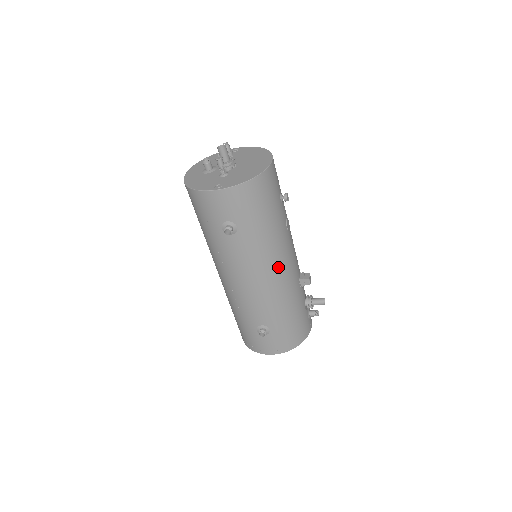
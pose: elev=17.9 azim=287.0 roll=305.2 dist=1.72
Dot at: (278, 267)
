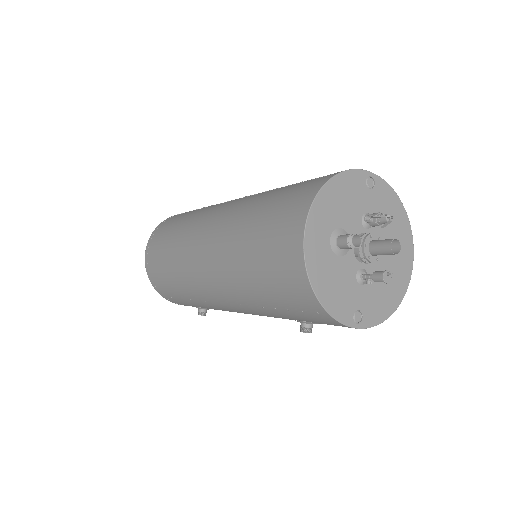
Dot at: occluded
